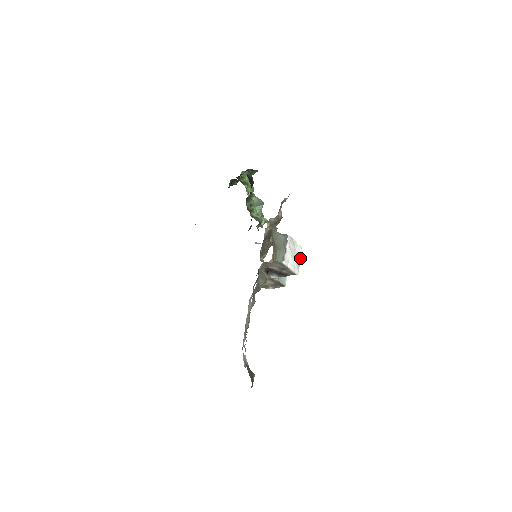
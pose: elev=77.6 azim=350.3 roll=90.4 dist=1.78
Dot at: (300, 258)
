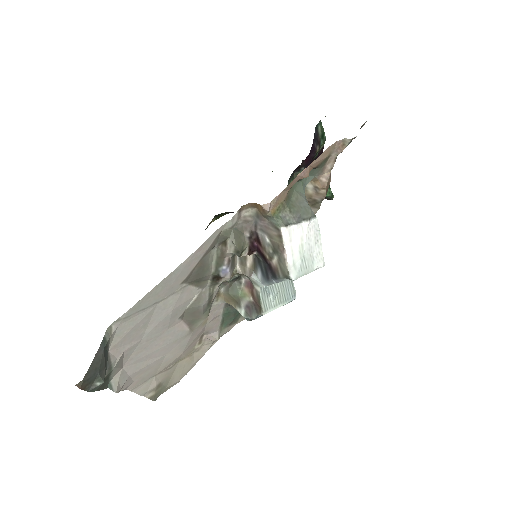
Dot at: (312, 270)
